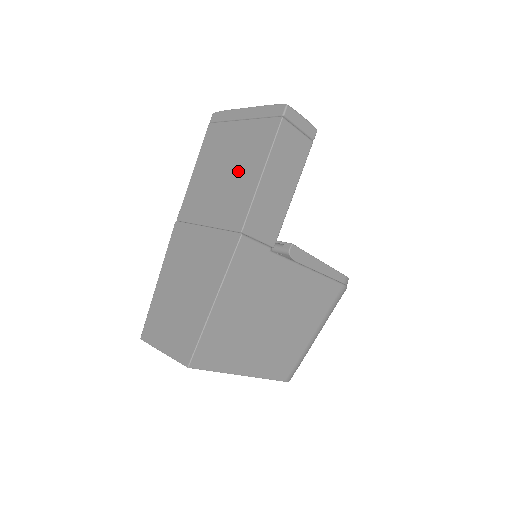
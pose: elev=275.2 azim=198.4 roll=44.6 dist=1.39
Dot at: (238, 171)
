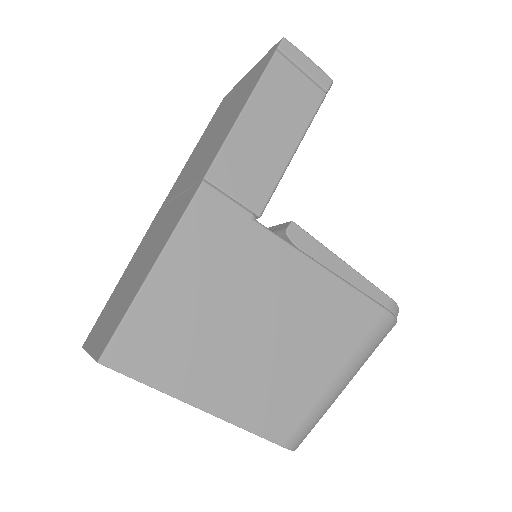
Dot at: (223, 125)
